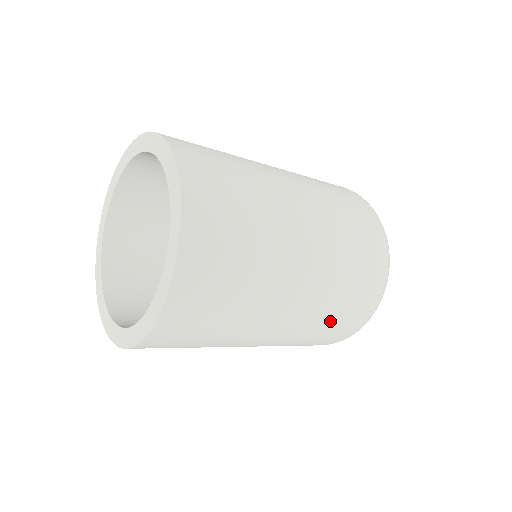
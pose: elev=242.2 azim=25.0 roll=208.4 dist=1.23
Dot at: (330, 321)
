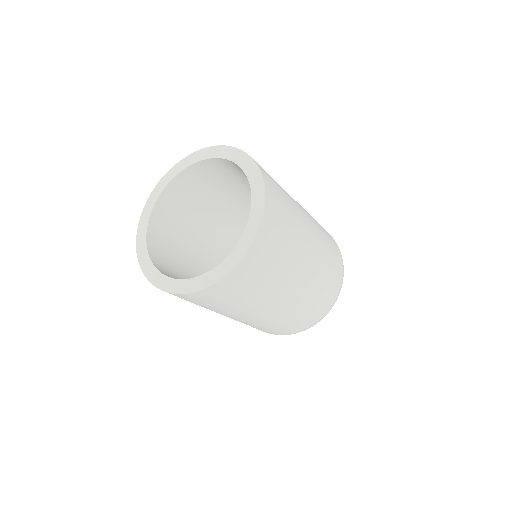
Dot at: (322, 289)
